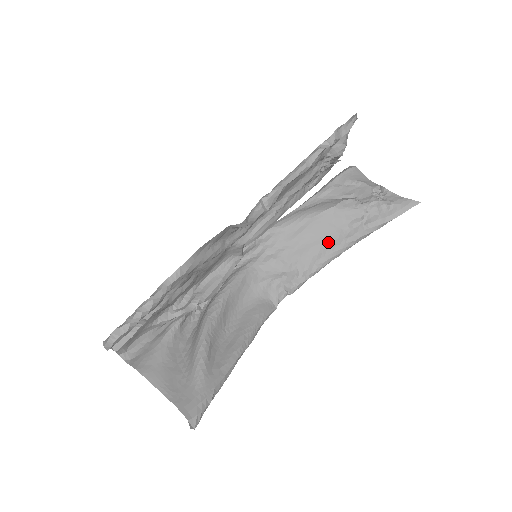
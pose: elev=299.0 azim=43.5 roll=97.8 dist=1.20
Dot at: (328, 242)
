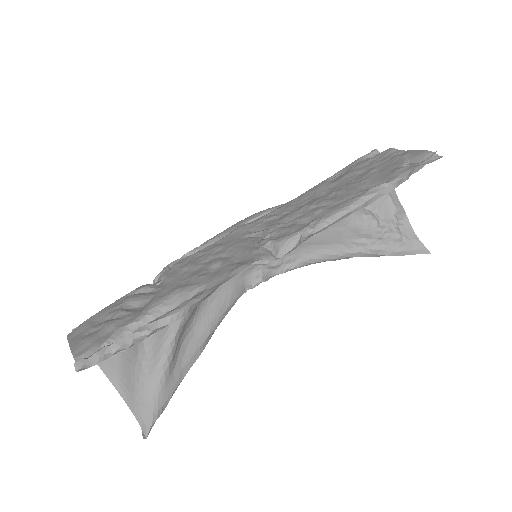
Dot at: (326, 247)
